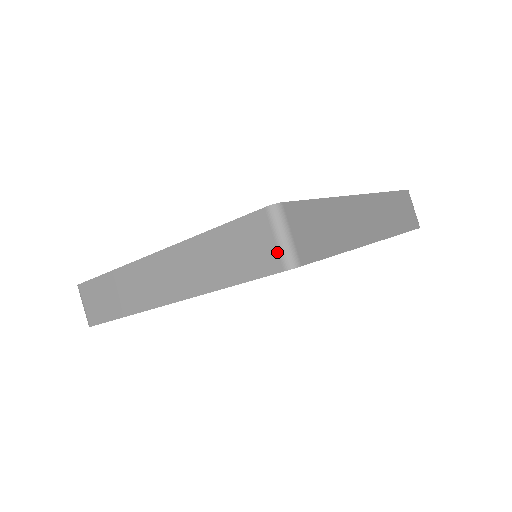
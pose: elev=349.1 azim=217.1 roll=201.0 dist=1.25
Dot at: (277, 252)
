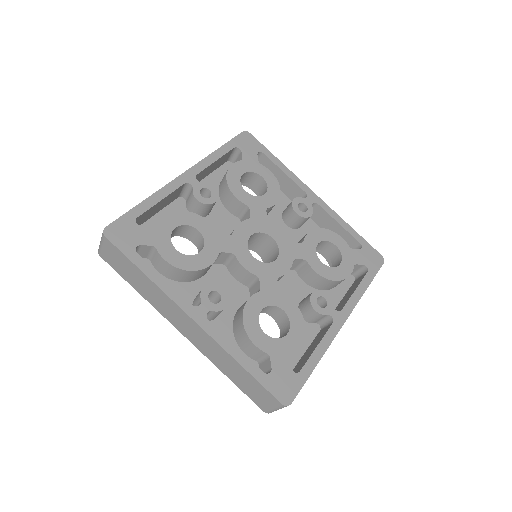
Dot at: (268, 409)
